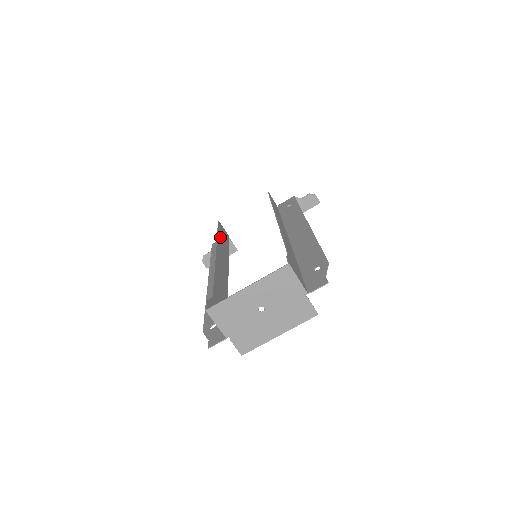
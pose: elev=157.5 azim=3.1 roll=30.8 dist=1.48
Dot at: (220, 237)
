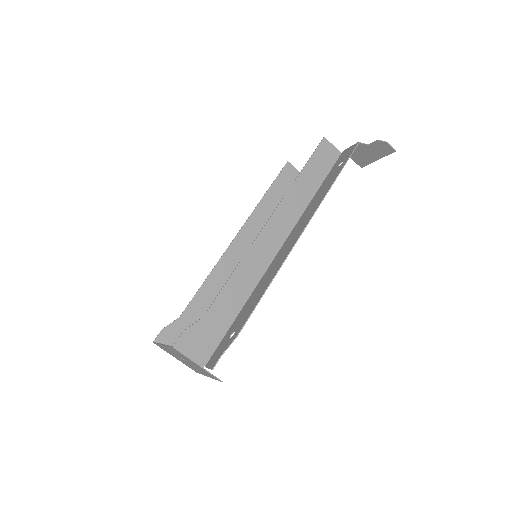
Dot at: (270, 196)
